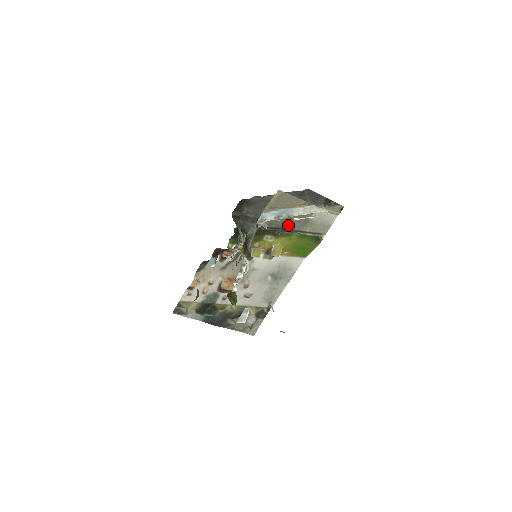
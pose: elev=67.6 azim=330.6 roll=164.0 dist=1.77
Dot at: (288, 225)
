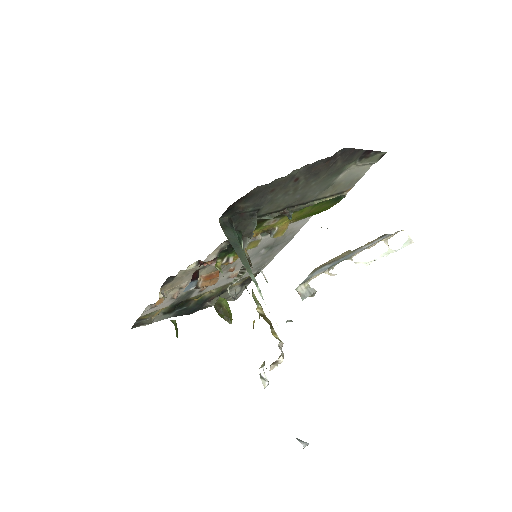
Dot at: (302, 199)
